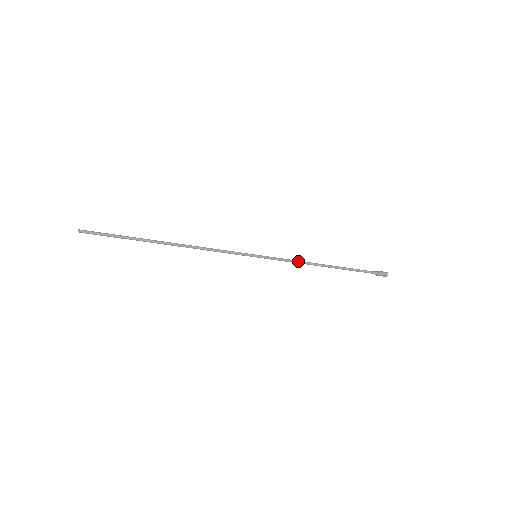
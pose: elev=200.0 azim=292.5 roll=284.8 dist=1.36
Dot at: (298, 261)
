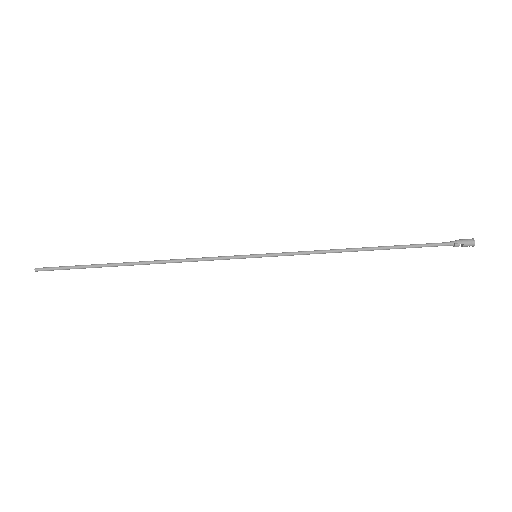
Dot at: (319, 250)
